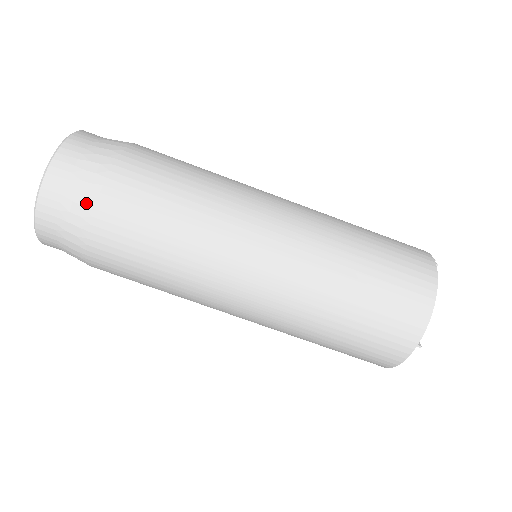
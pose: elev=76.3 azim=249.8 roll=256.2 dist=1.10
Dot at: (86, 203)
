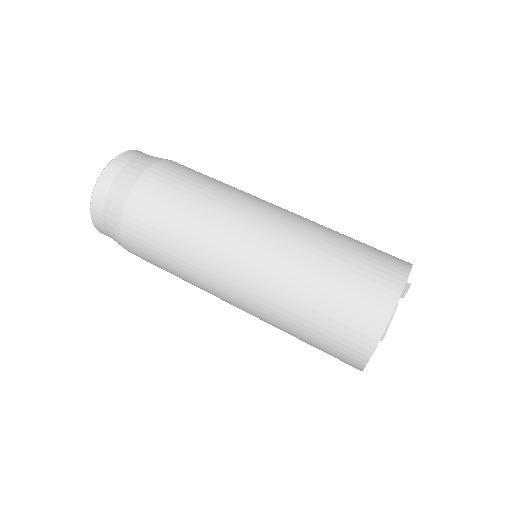
Dot at: (157, 159)
